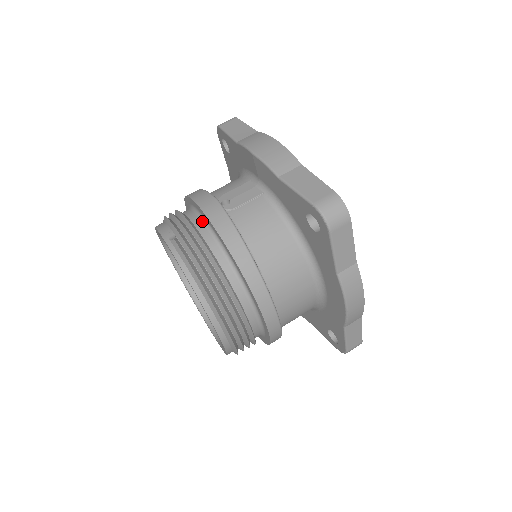
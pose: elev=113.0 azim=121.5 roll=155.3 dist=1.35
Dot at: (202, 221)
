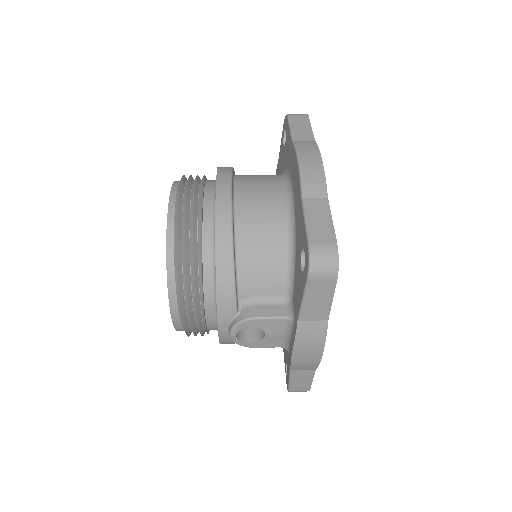
Dot at: occluded
